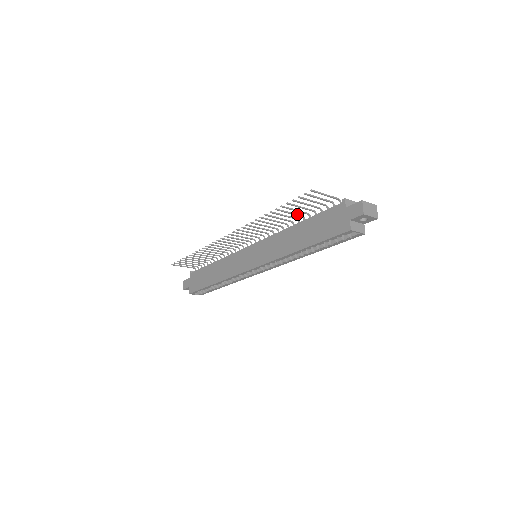
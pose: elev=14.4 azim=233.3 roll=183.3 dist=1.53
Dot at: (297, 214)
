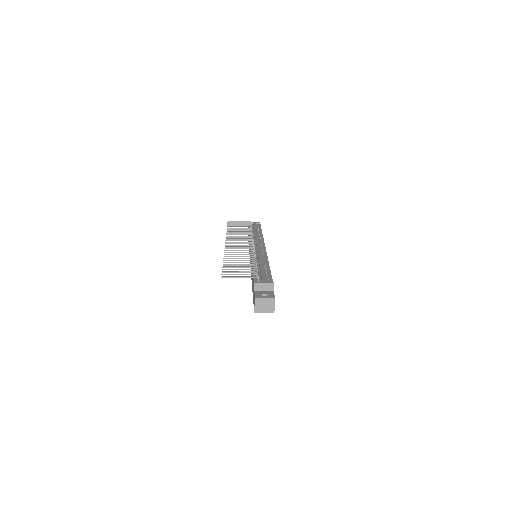
Dot at: (248, 262)
